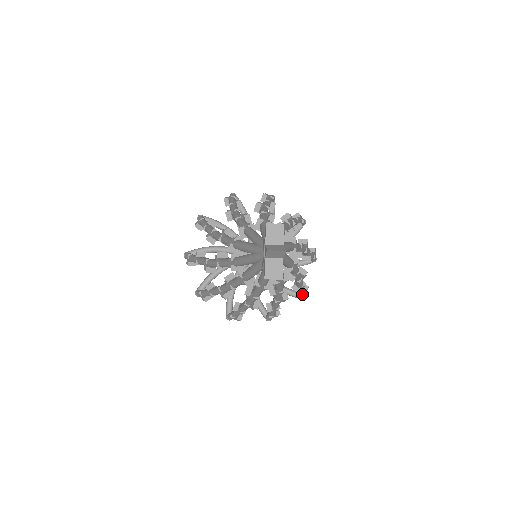
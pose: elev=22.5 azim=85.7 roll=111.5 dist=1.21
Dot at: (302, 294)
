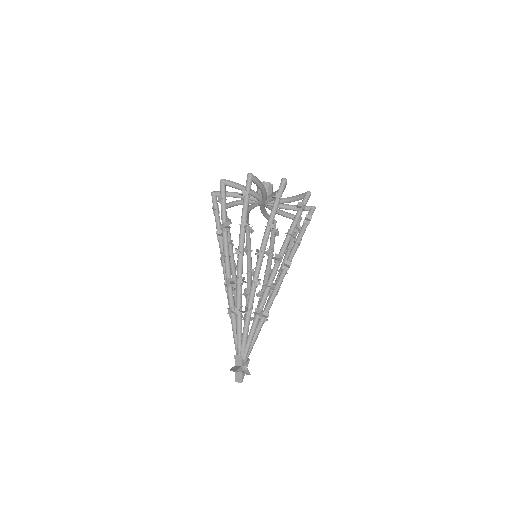
Dot at: (309, 223)
